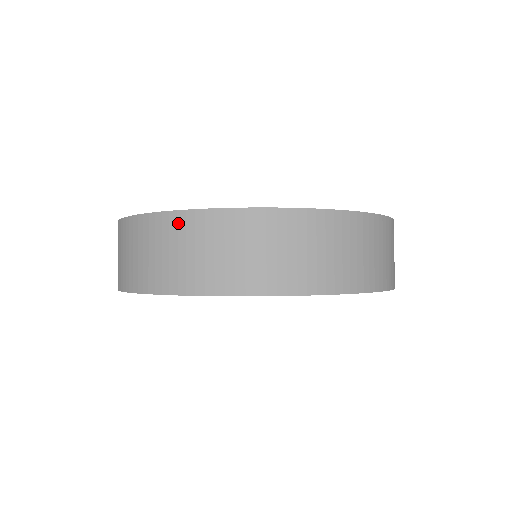
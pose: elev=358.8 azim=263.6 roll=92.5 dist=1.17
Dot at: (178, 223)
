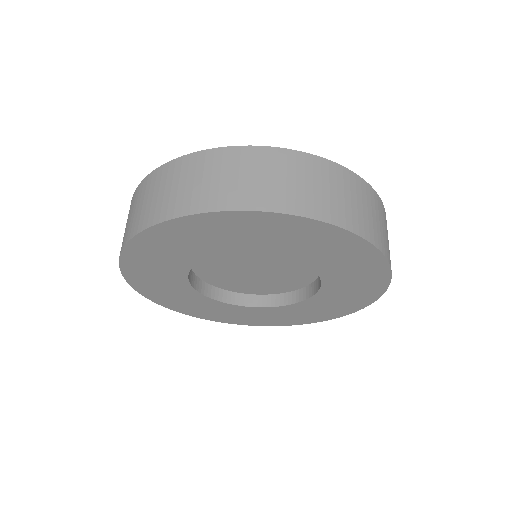
Dot at: (223, 156)
